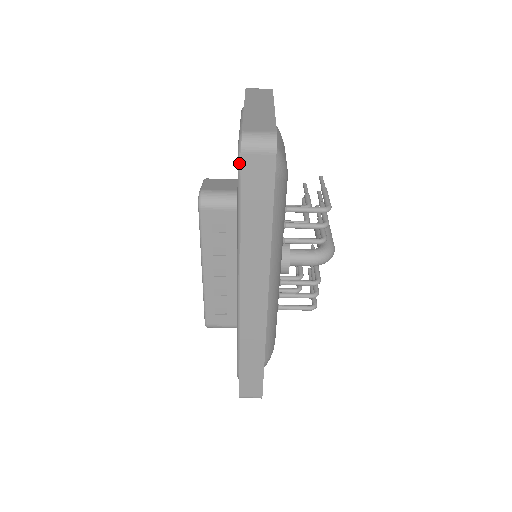
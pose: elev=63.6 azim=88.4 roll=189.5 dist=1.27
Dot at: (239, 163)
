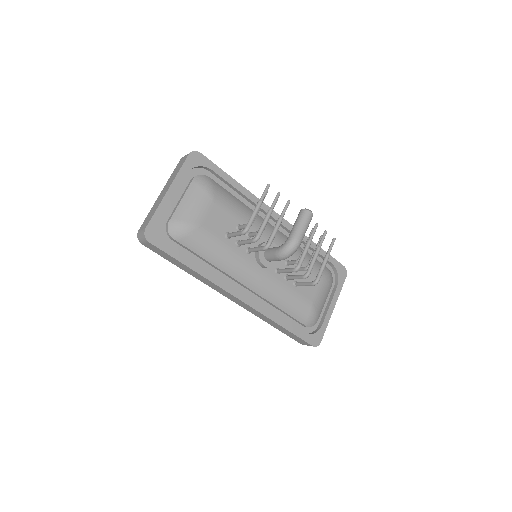
Dot at: occluded
